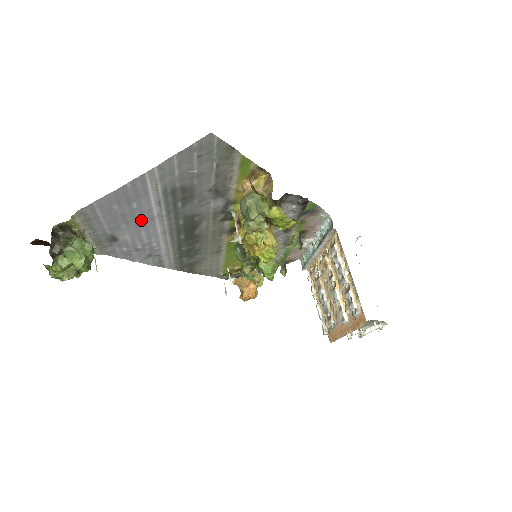
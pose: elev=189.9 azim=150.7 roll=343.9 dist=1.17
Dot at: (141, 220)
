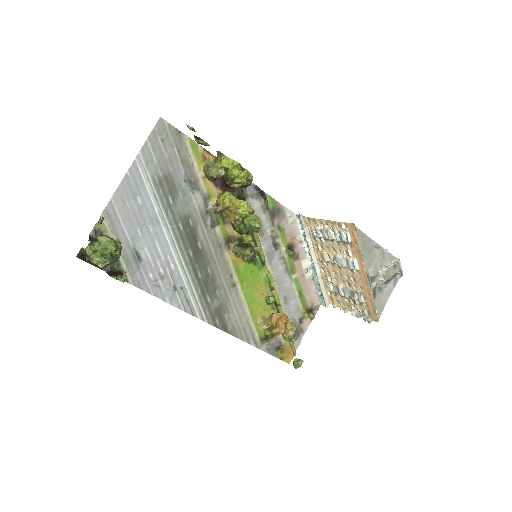
Dot at: (150, 223)
